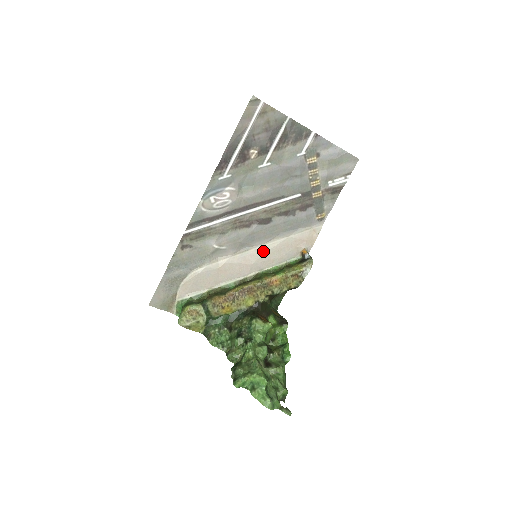
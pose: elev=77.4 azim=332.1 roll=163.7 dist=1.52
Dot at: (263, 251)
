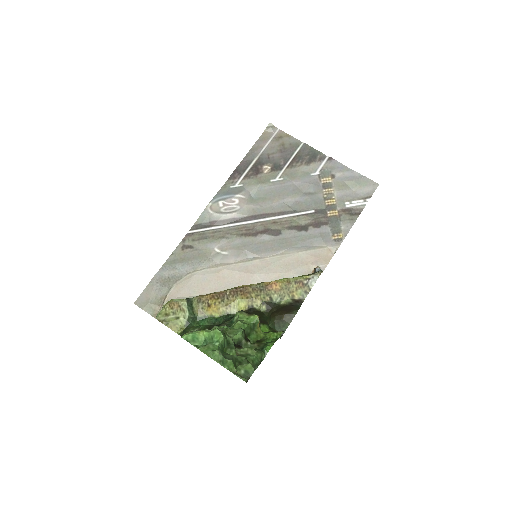
Dot at: (268, 263)
